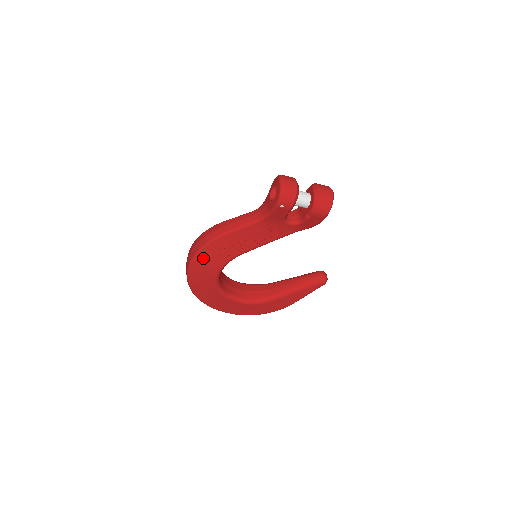
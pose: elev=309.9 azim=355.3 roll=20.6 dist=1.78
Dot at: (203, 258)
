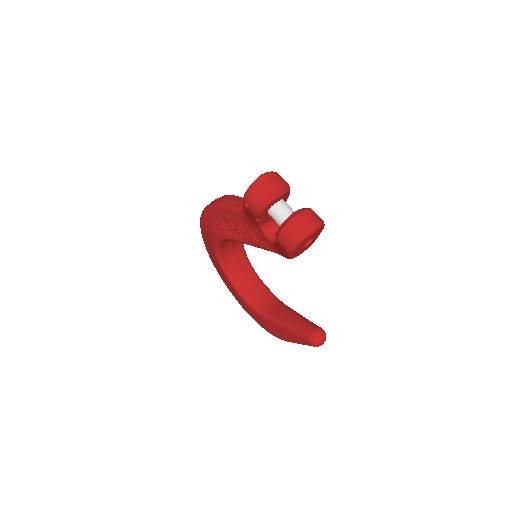
Dot at: (206, 219)
